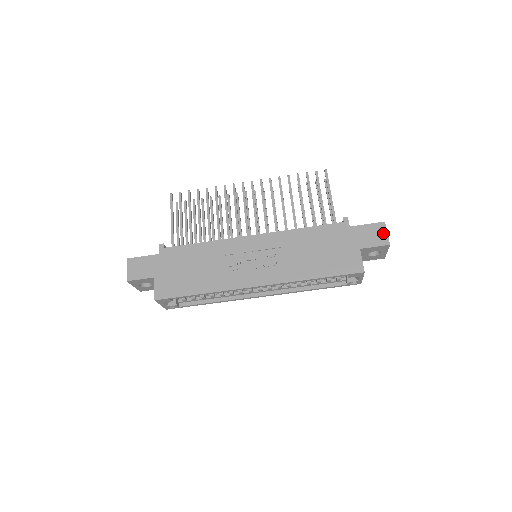
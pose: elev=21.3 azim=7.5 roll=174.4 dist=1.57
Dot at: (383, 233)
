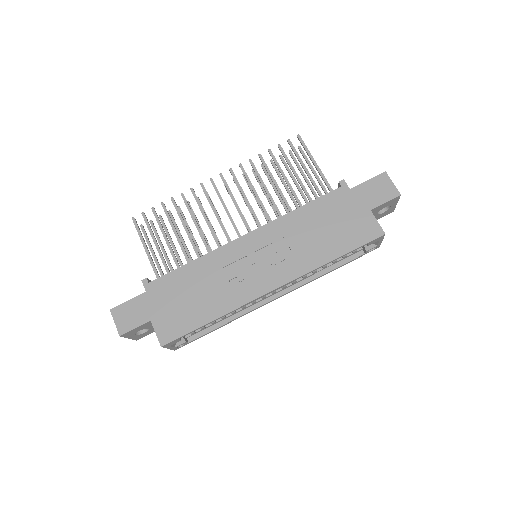
Dot at: (389, 184)
